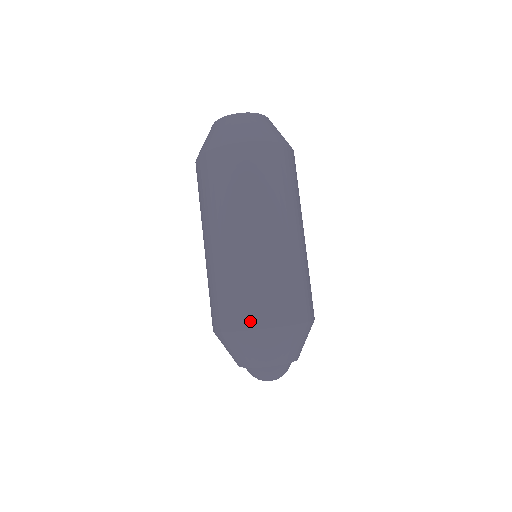
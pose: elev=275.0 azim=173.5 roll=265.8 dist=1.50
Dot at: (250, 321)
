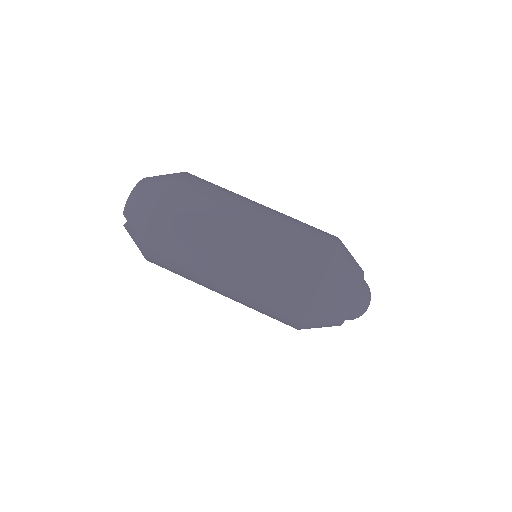
Dot at: (321, 262)
